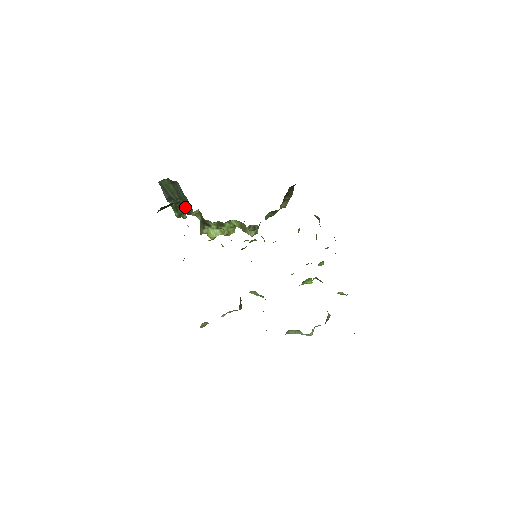
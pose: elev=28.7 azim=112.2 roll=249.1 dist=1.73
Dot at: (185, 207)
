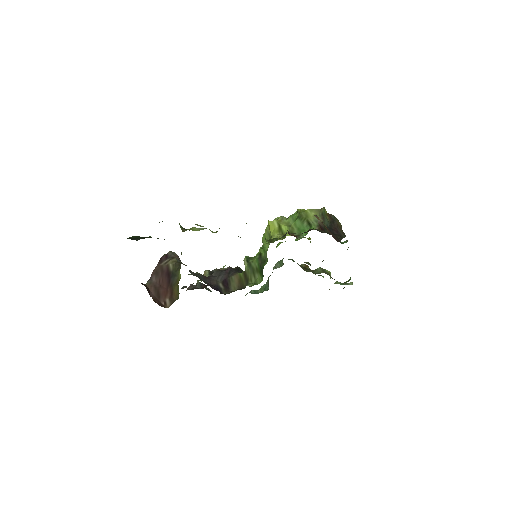
Dot at: (164, 239)
